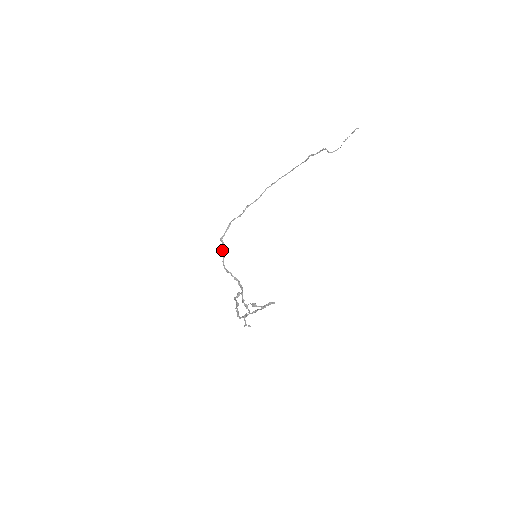
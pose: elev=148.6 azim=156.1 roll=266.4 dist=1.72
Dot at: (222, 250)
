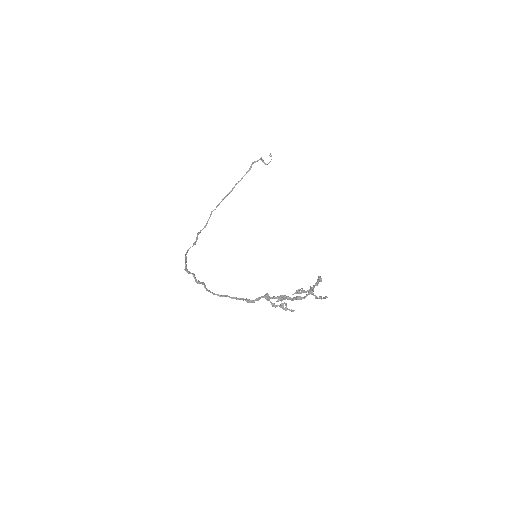
Dot at: (196, 279)
